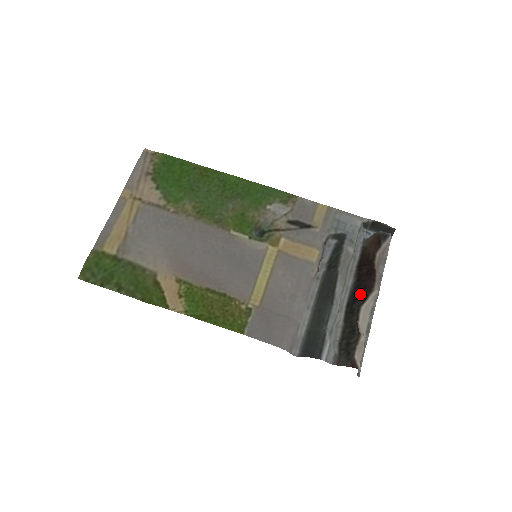
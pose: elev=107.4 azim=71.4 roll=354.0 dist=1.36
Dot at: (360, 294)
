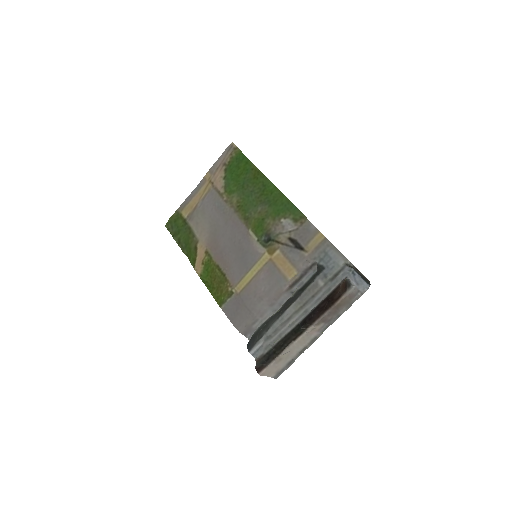
Dot at: (306, 322)
